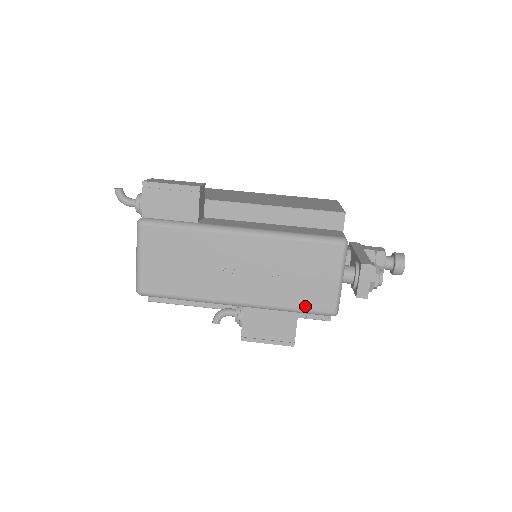
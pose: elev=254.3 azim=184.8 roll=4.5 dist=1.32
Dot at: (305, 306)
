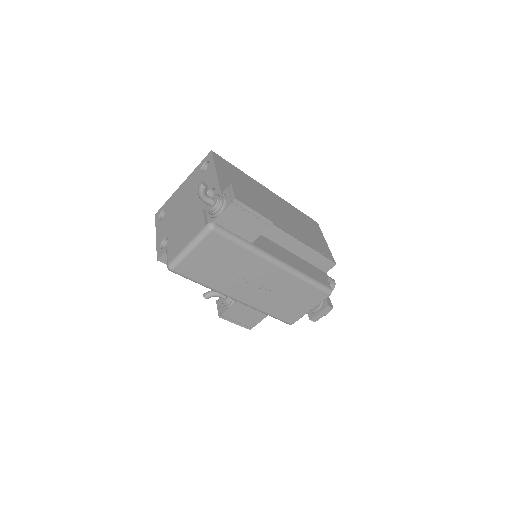
Dot at: (279, 316)
